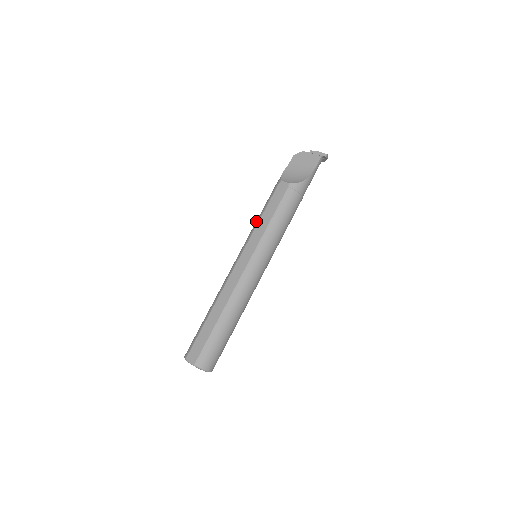
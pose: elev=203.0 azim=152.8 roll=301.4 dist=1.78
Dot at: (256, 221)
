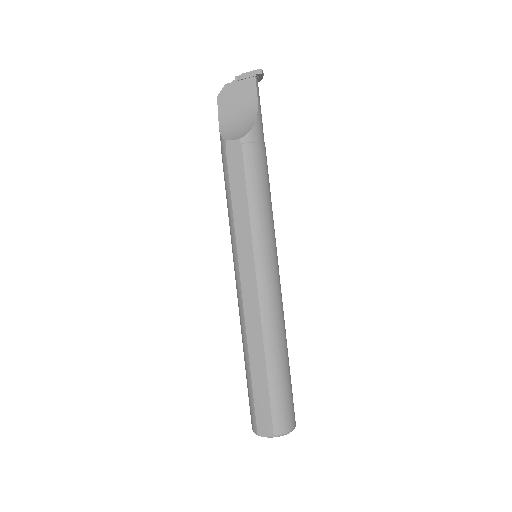
Dot at: (228, 214)
